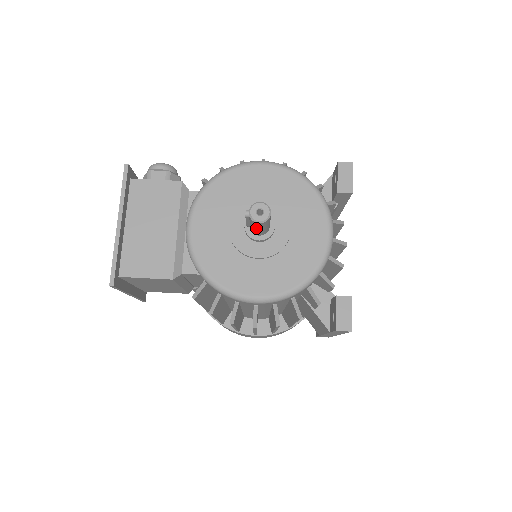
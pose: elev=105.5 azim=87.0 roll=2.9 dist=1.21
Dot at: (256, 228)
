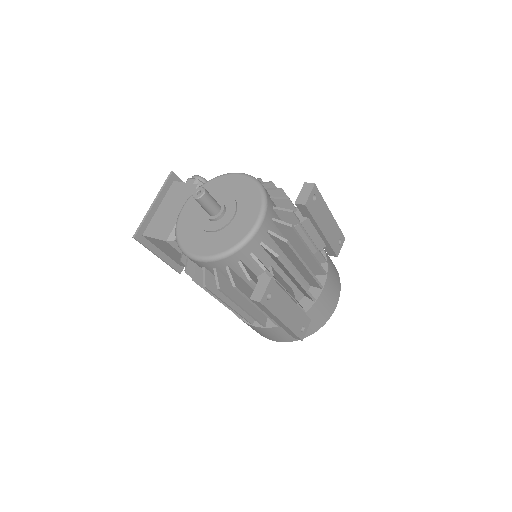
Dot at: (201, 206)
